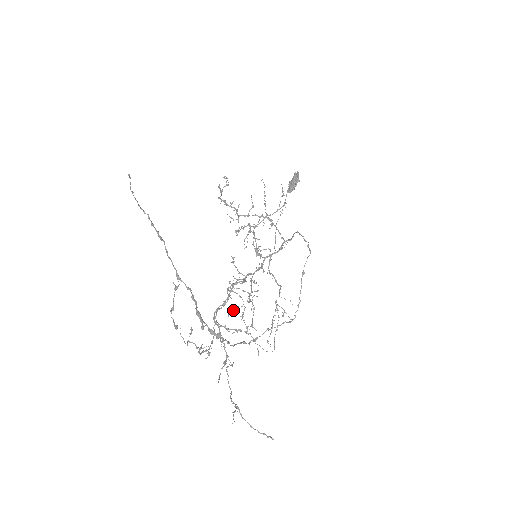
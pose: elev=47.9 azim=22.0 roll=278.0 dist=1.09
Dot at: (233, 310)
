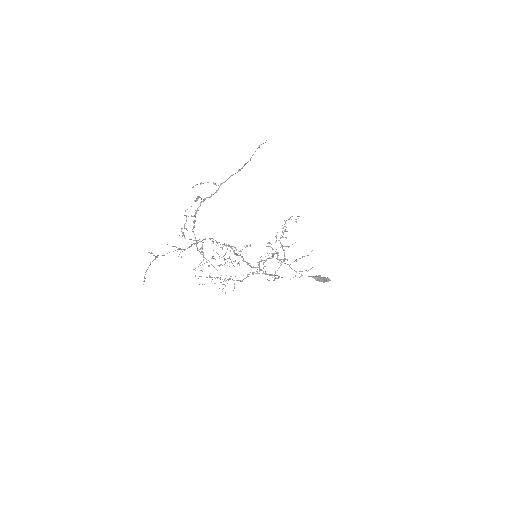
Dot at: occluded
